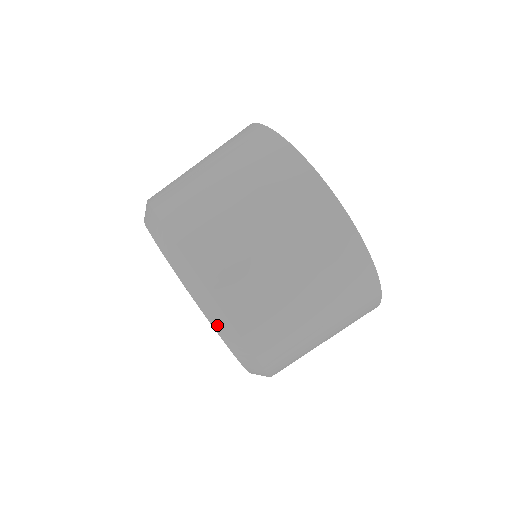
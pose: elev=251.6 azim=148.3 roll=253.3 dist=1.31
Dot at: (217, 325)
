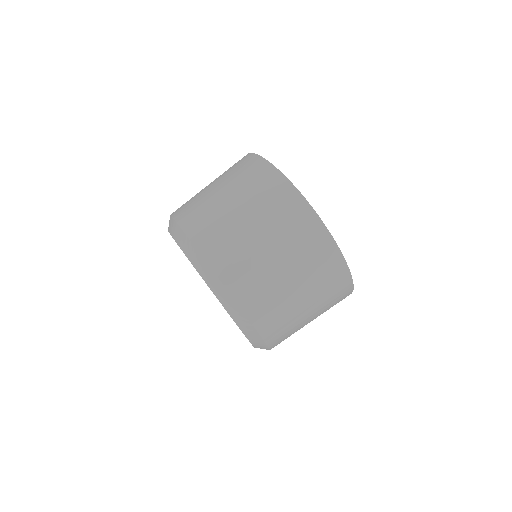
Dot at: (213, 287)
